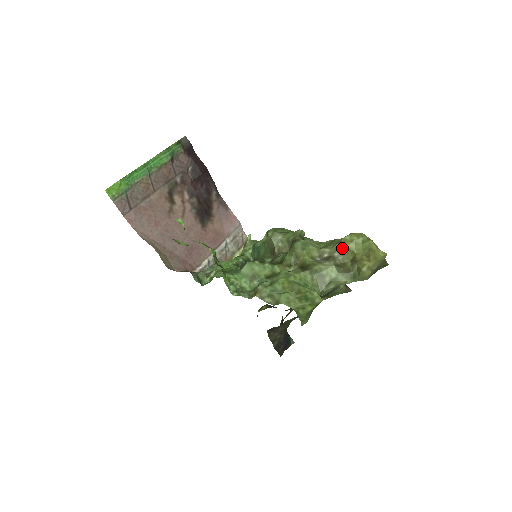
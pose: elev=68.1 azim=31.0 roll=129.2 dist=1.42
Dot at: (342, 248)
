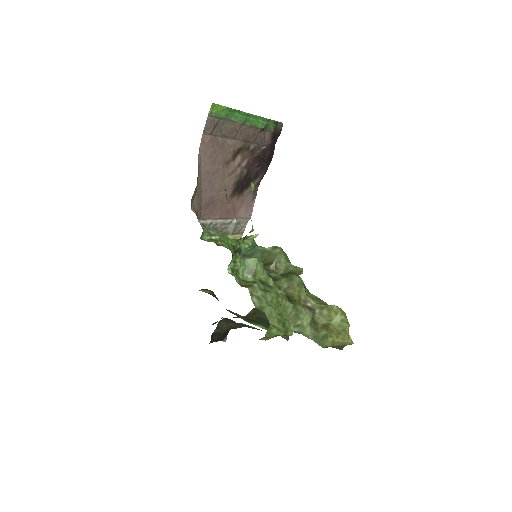
Dot at: (326, 311)
